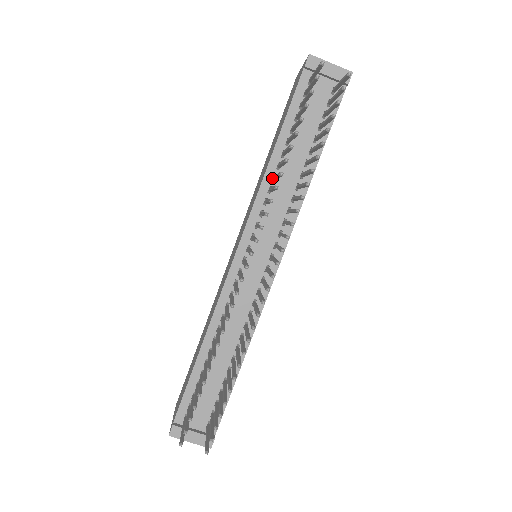
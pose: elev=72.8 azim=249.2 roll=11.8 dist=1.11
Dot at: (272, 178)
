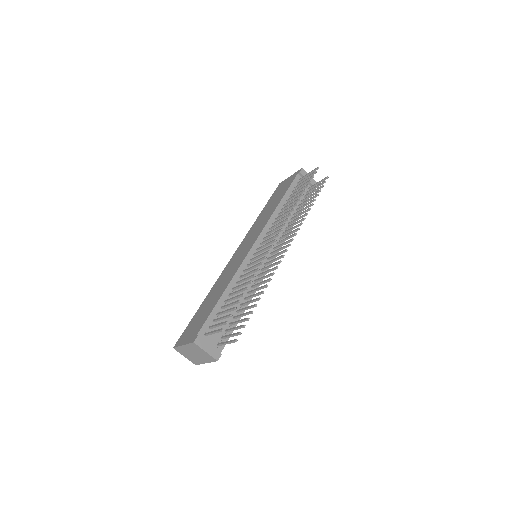
Dot at: (277, 214)
